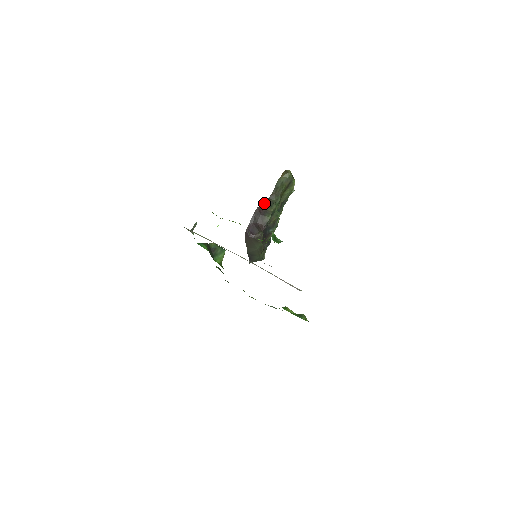
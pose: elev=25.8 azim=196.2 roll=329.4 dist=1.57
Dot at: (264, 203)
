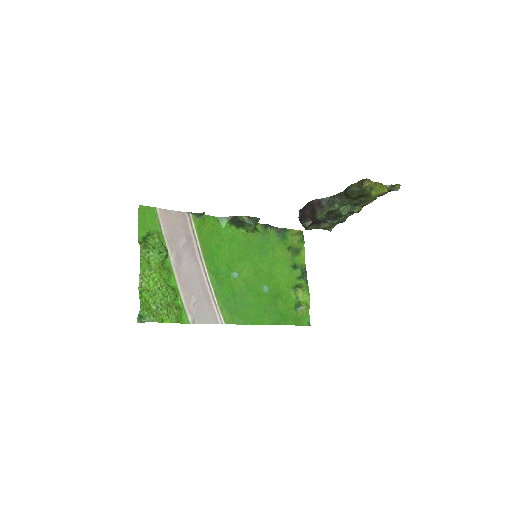
Dot at: (327, 197)
